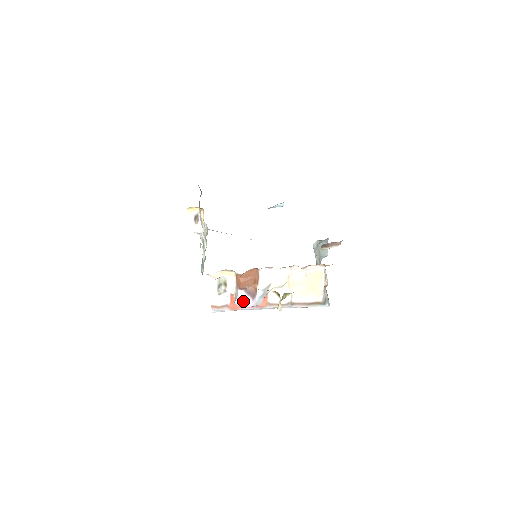
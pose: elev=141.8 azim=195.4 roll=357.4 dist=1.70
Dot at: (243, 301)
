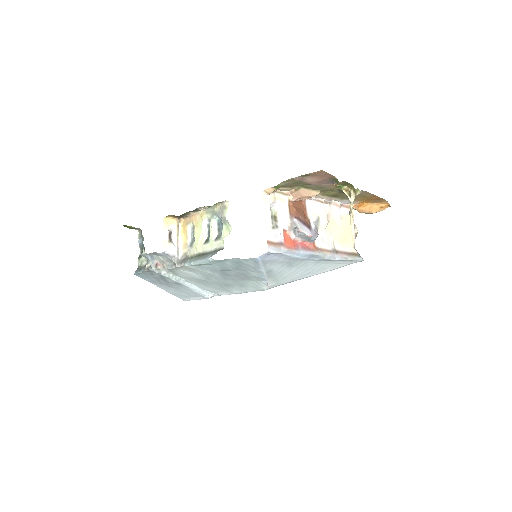
Dot at: (303, 229)
